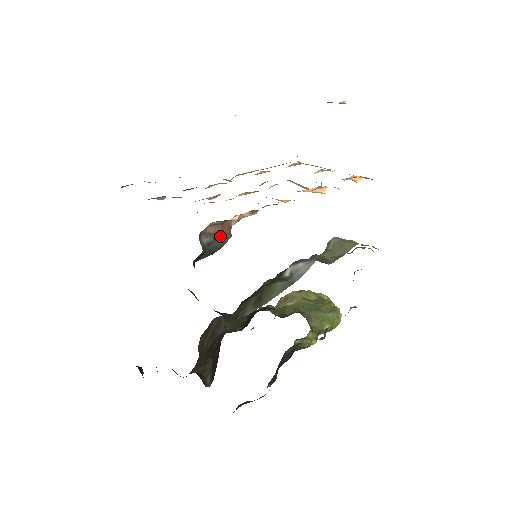
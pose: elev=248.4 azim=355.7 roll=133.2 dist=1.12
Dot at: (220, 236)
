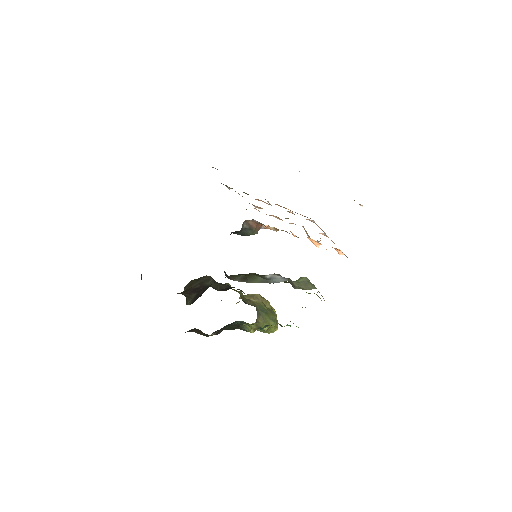
Dot at: (253, 229)
